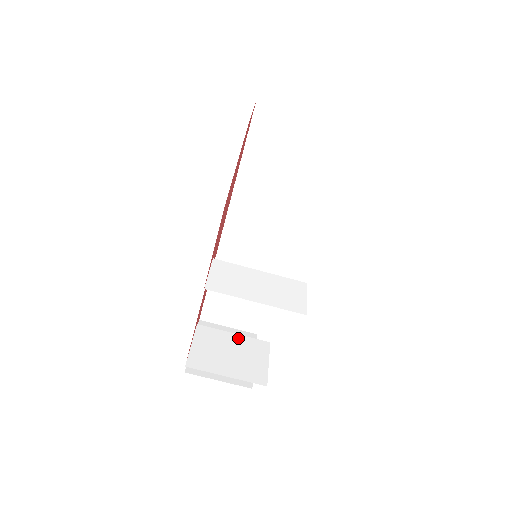
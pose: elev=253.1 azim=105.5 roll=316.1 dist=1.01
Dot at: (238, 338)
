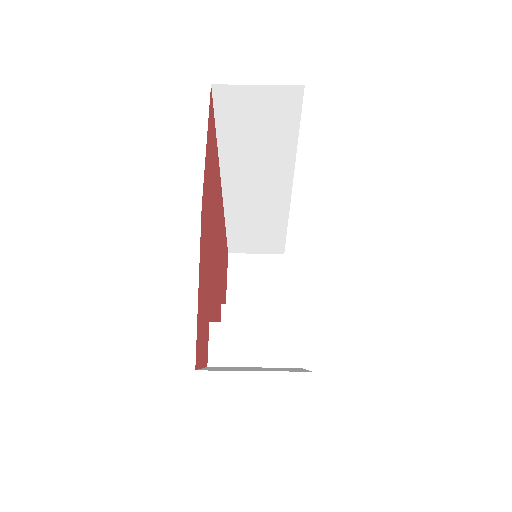
Dot at: (260, 309)
